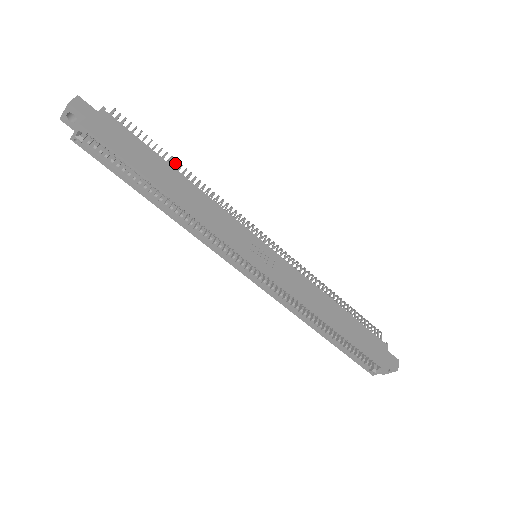
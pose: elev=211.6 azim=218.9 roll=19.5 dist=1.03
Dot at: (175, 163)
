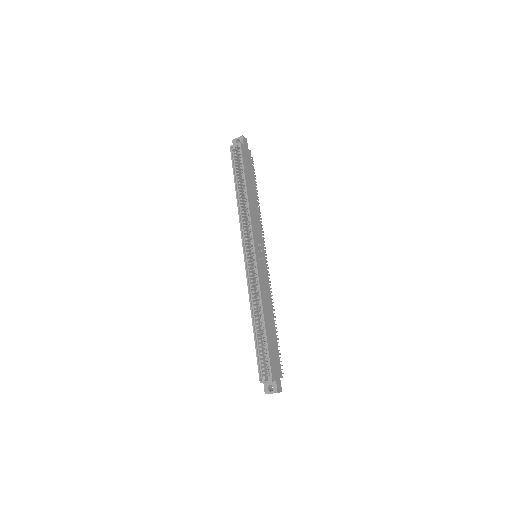
Dot at: (257, 193)
